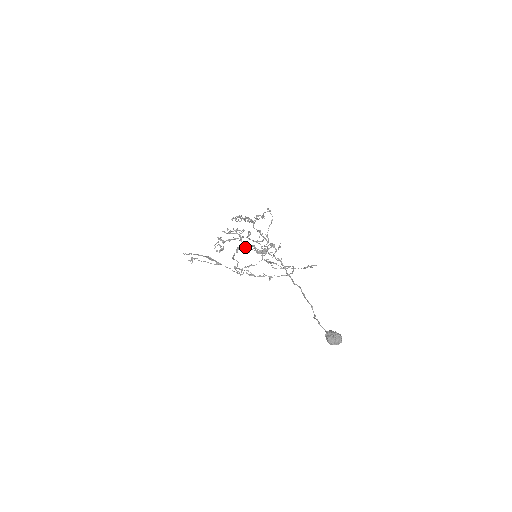
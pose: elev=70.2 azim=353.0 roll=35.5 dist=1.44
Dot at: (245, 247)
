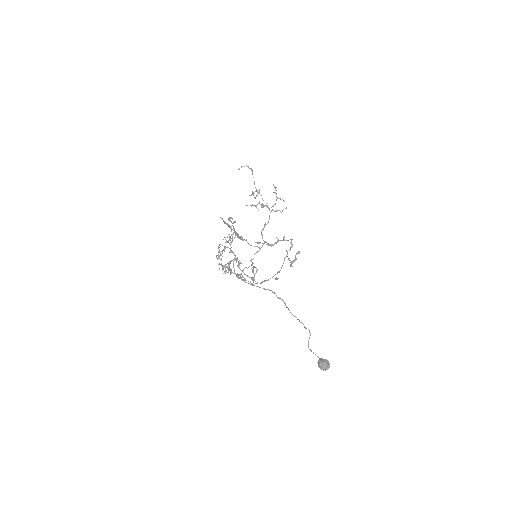
Dot at: occluded
